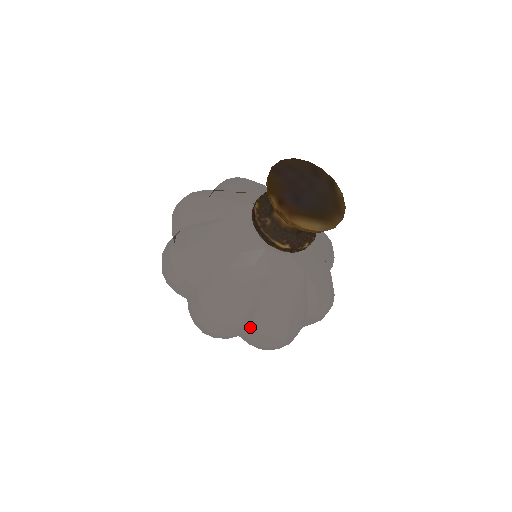
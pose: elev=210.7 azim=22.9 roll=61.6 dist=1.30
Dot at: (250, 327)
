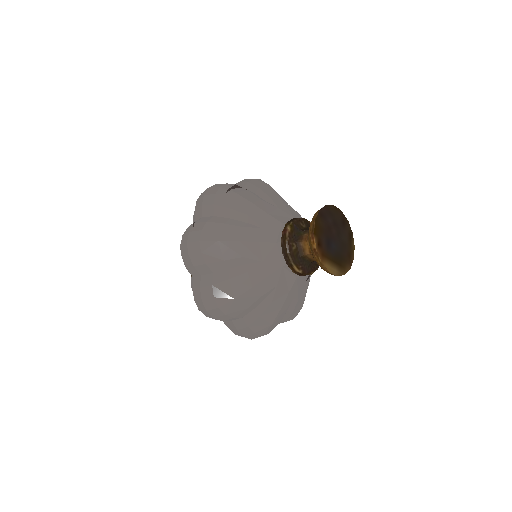
Dot at: (240, 319)
